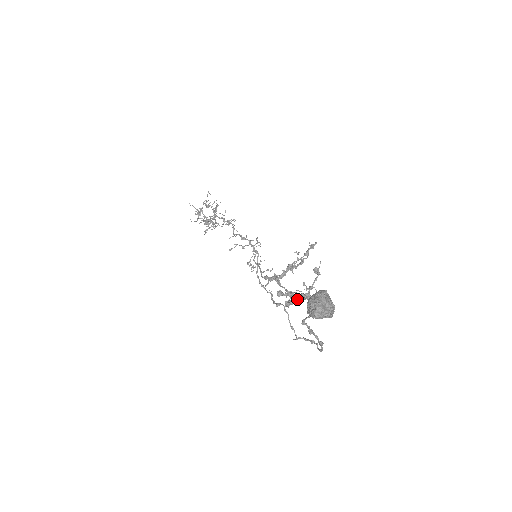
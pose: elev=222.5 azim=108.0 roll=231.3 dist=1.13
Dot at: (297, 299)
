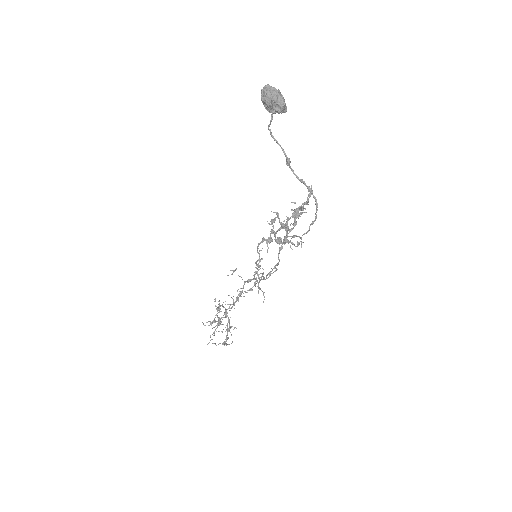
Dot at: (289, 218)
